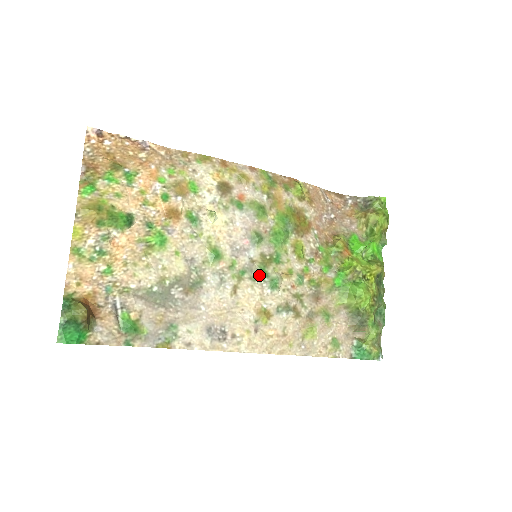
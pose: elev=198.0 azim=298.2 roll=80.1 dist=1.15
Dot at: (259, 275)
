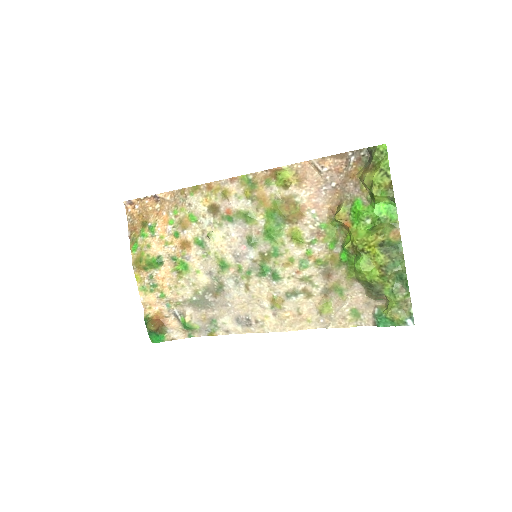
Dot at: (263, 271)
